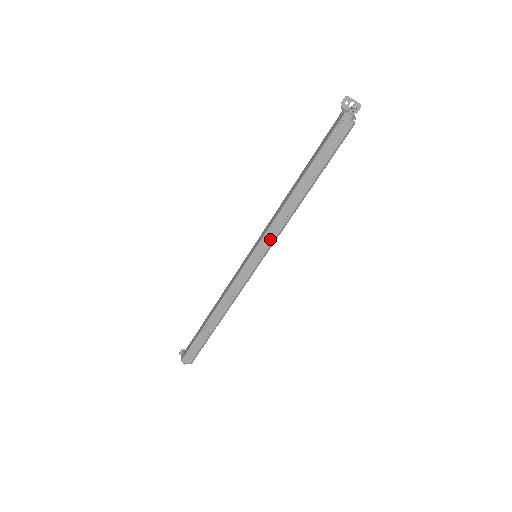
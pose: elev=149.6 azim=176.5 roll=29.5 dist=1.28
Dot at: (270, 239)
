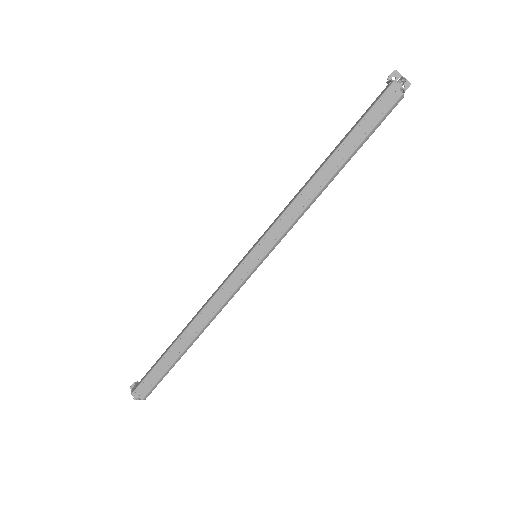
Dot at: (278, 233)
